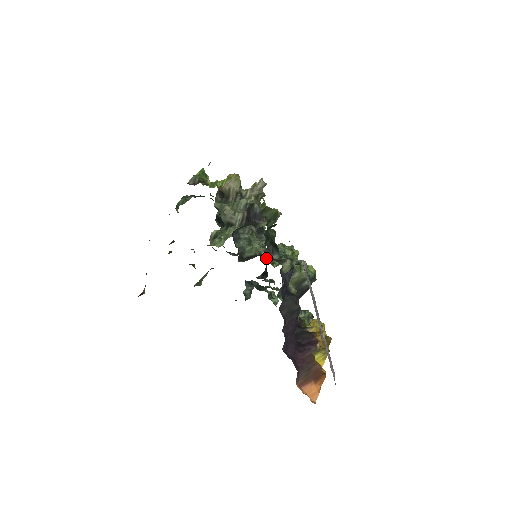
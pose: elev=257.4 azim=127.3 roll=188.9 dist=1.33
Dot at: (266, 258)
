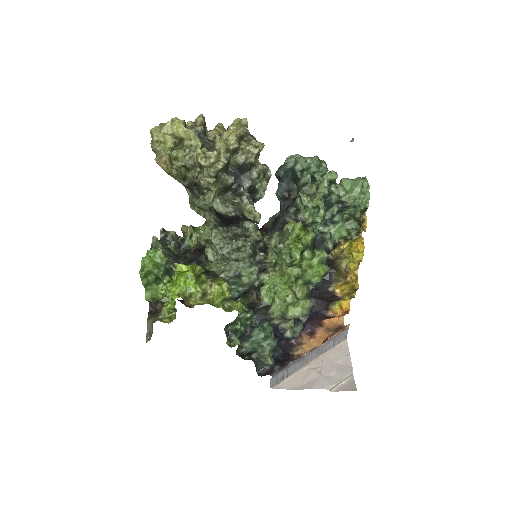
Dot at: (265, 269)
